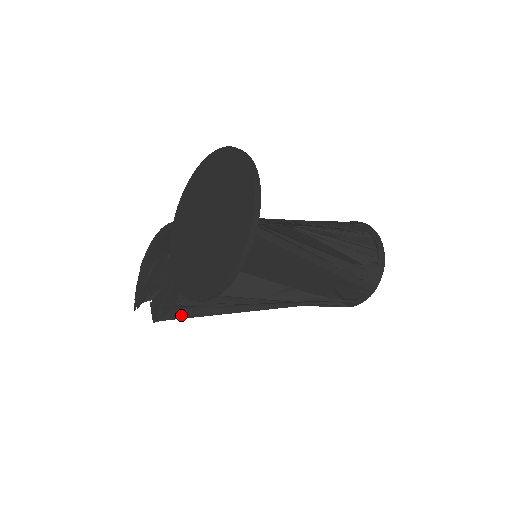
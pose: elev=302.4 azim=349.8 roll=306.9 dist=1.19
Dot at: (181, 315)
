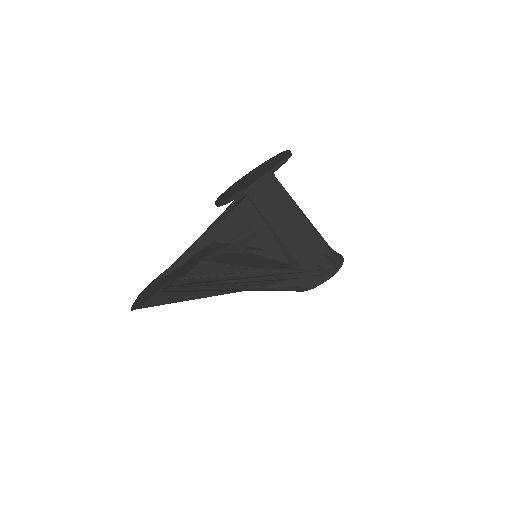
Dot at: (196, 283)
